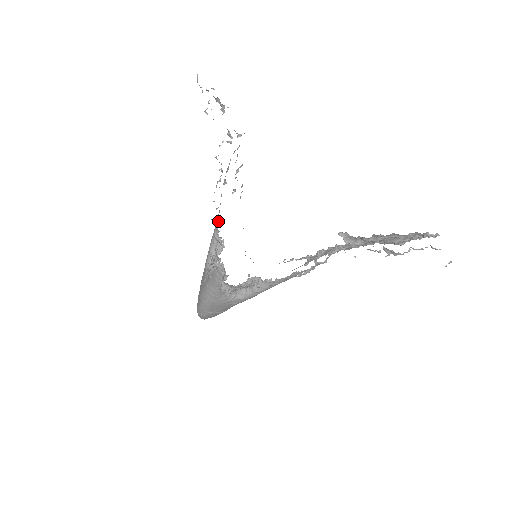
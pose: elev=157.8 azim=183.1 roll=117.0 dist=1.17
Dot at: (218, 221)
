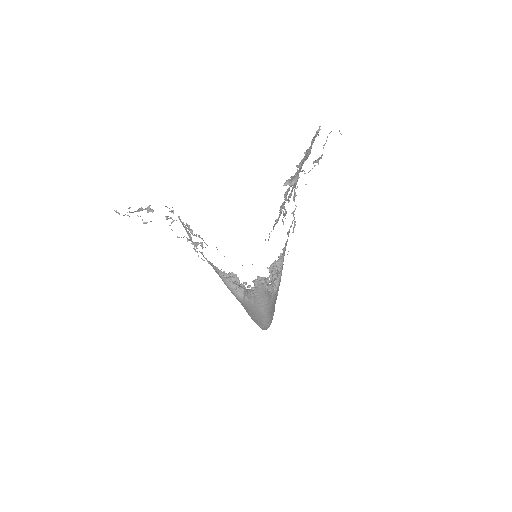
Dot at: (216, 268)
